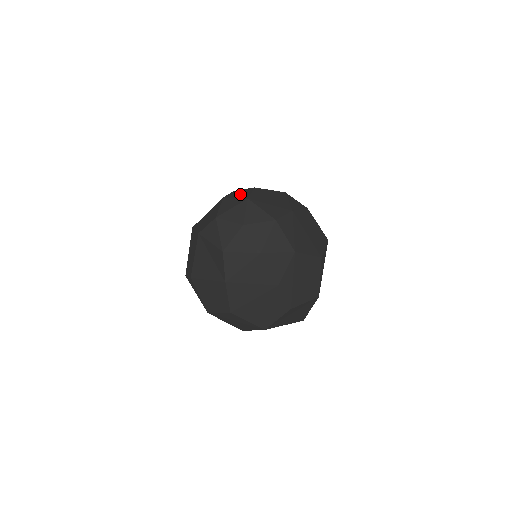
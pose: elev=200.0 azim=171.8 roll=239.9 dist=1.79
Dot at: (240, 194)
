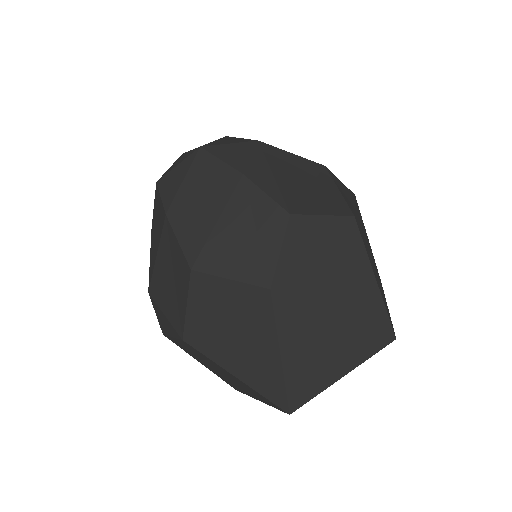
Dot at: occluded
